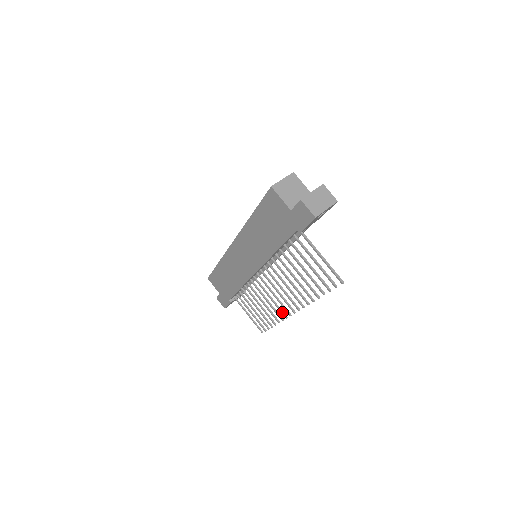
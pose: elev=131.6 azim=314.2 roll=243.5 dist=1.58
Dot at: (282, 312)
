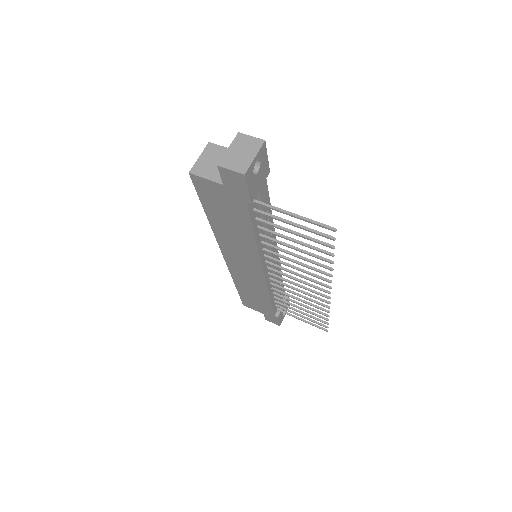
Dot at: (321, 299)
